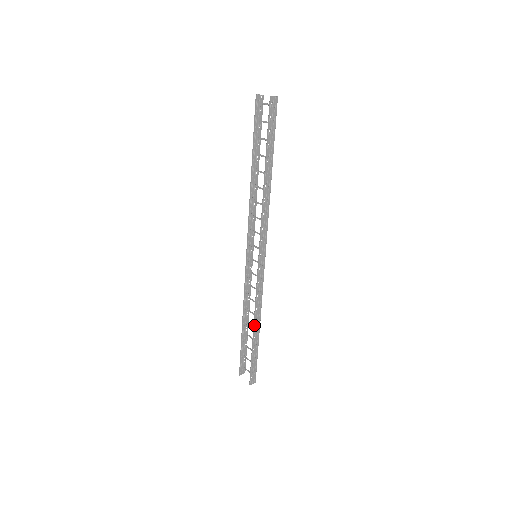
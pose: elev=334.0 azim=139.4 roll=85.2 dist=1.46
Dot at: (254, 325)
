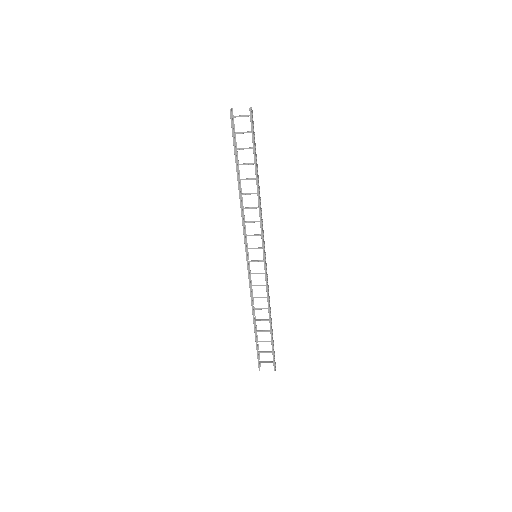
Dot at: (270, 317)
